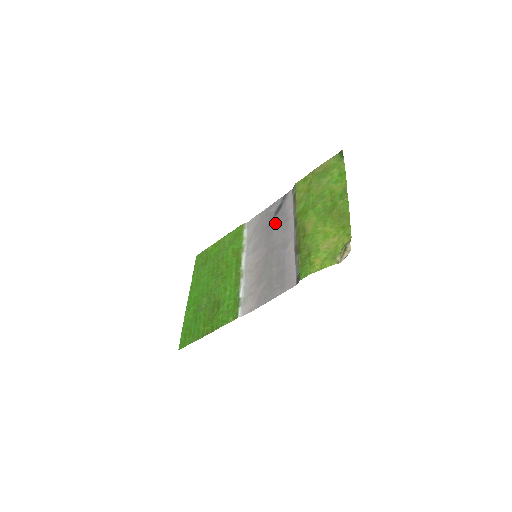
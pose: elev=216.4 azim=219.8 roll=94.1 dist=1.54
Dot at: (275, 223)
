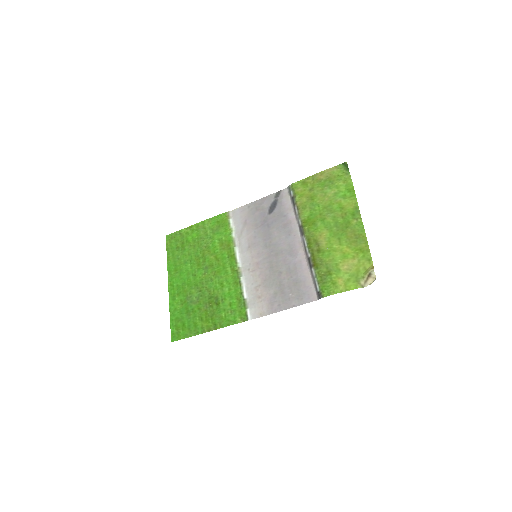
Dot at: (273, 223)
